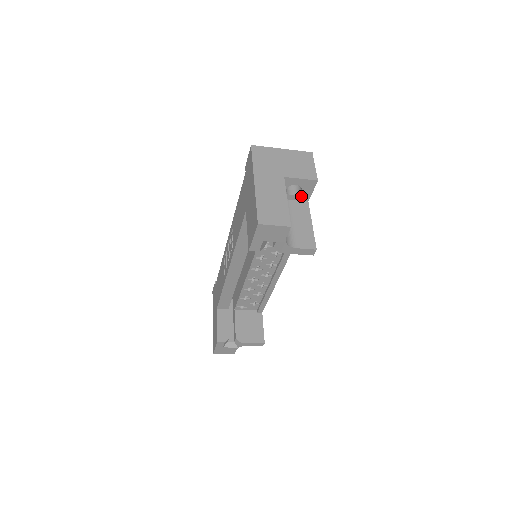
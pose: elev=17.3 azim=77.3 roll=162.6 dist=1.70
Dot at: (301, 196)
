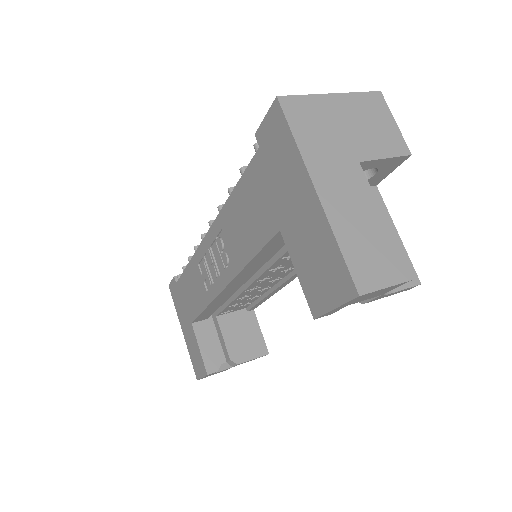
Dot at: (370, 181)
